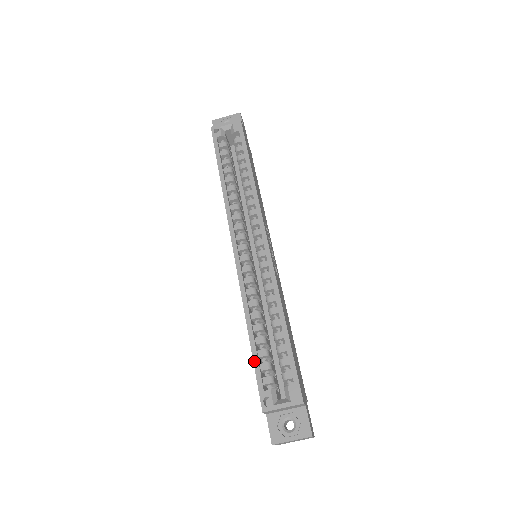
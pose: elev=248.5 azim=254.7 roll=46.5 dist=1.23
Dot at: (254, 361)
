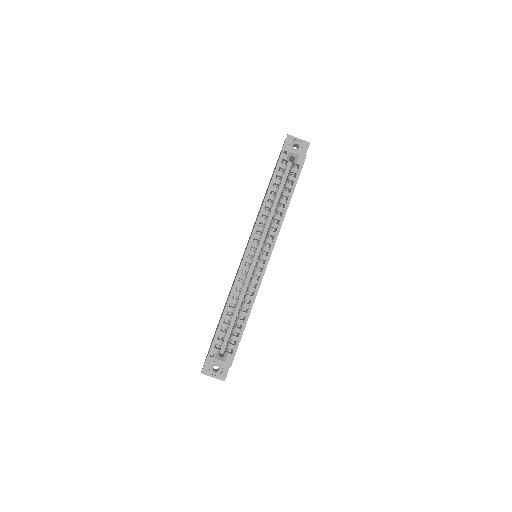
Dot at: (218, 328)
